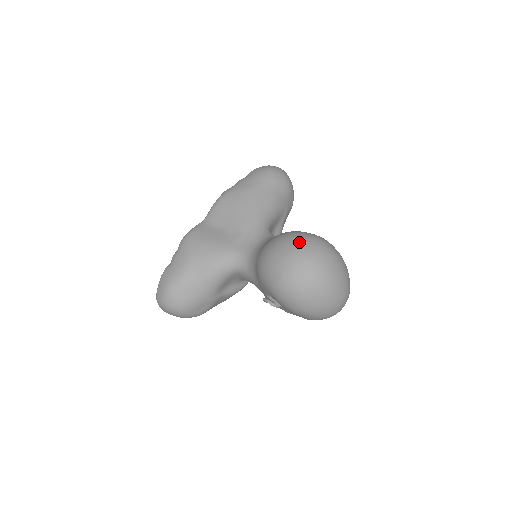
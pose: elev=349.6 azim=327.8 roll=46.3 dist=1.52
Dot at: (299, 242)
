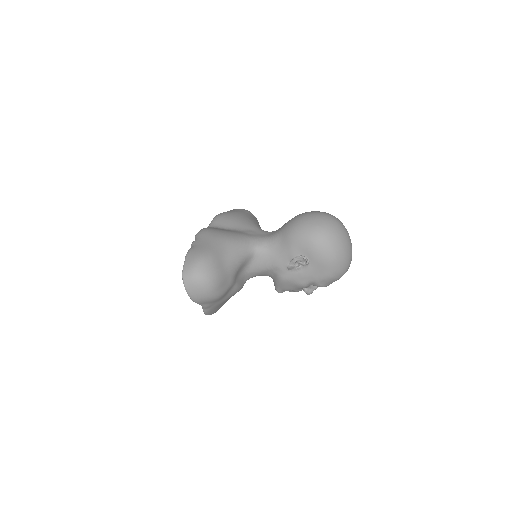
Dot at: occluded
